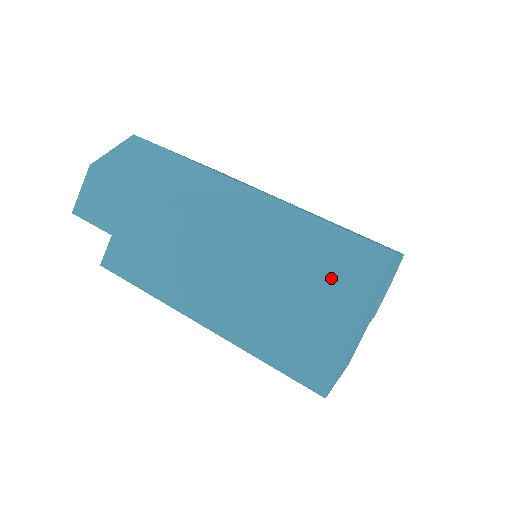
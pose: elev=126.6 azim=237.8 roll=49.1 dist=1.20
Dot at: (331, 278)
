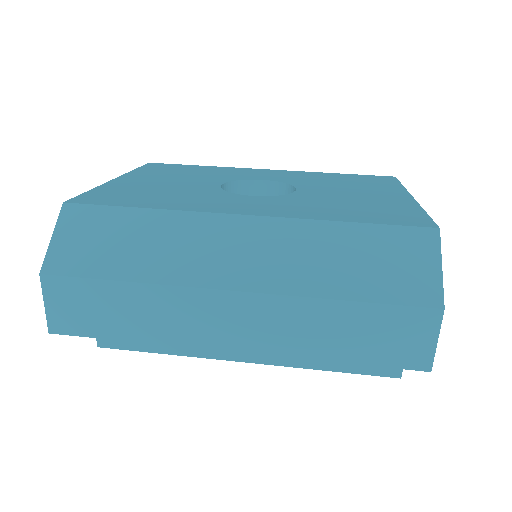
Dot at: (393, 296)
